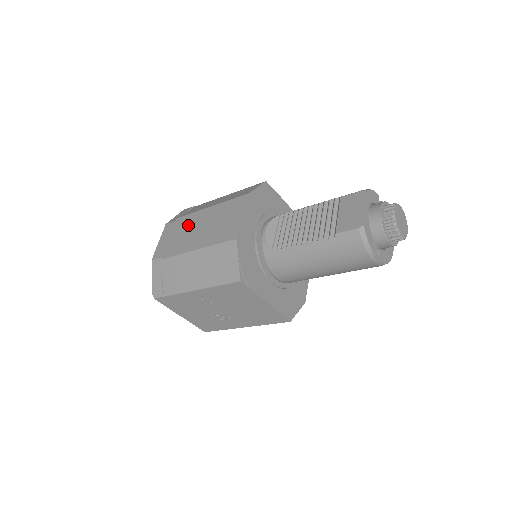
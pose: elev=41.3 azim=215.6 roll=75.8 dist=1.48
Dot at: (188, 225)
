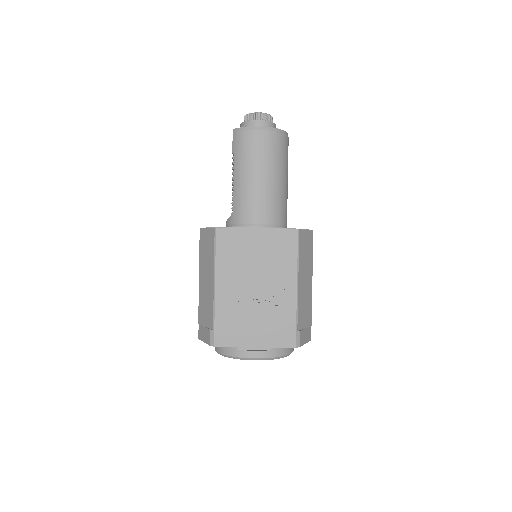
Dot at: occluded
